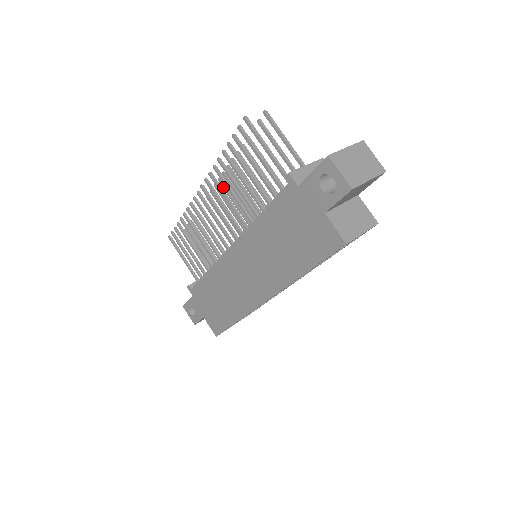
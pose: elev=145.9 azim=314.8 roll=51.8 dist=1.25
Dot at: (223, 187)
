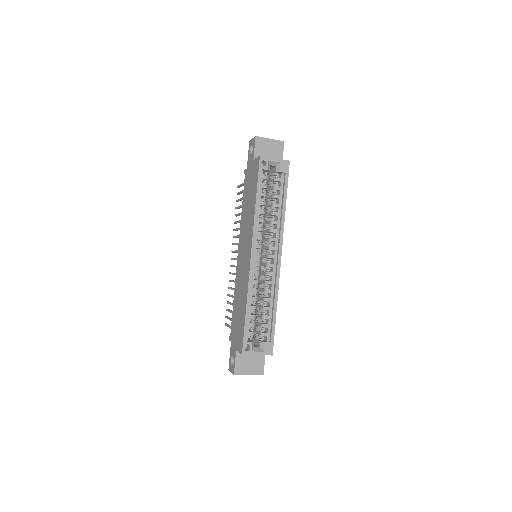
Dot at: occluded
